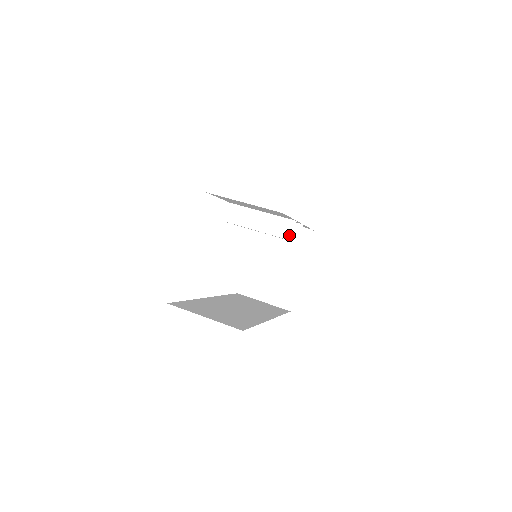
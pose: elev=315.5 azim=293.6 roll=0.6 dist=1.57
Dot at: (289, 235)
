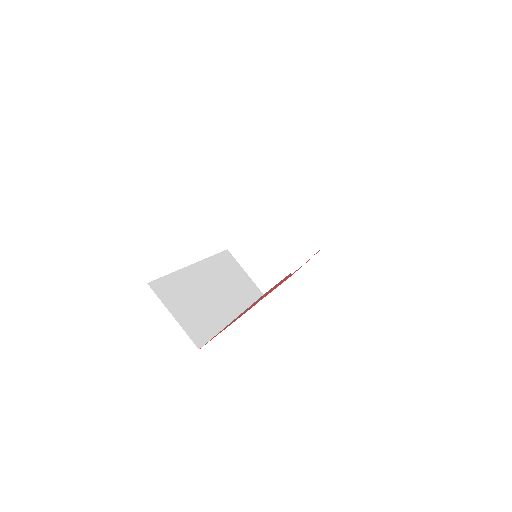
Dot at: (293, 268)
